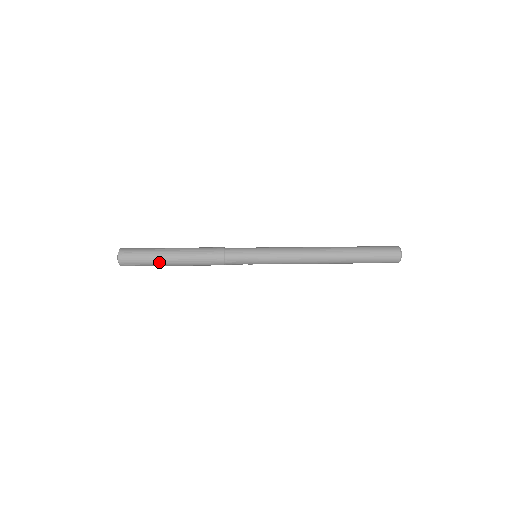
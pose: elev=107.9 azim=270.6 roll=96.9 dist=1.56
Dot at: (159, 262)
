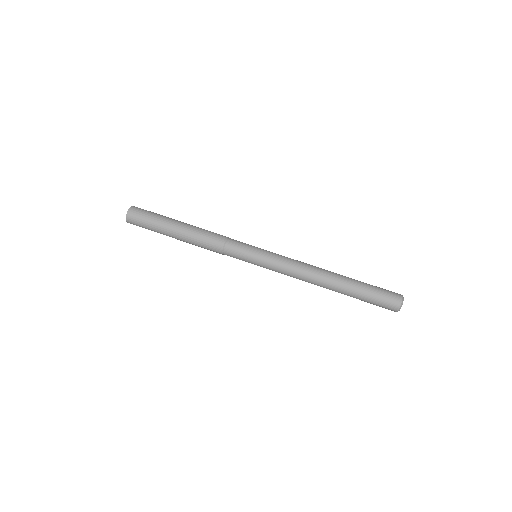
Dot at: (163, 227)
